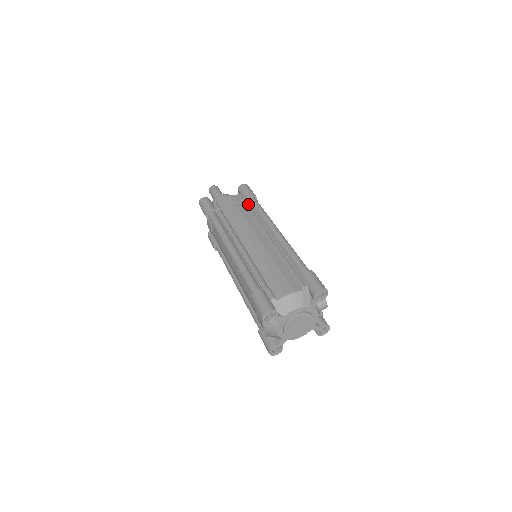
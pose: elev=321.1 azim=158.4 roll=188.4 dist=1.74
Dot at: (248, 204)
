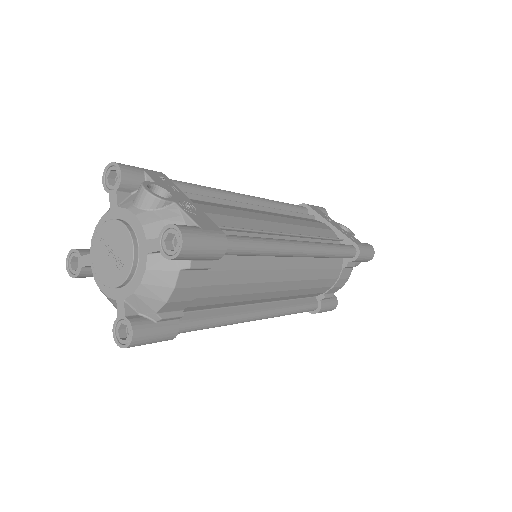
Dot at: occluded
